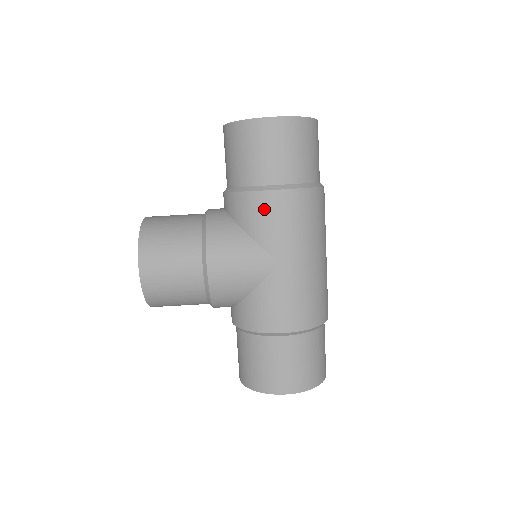
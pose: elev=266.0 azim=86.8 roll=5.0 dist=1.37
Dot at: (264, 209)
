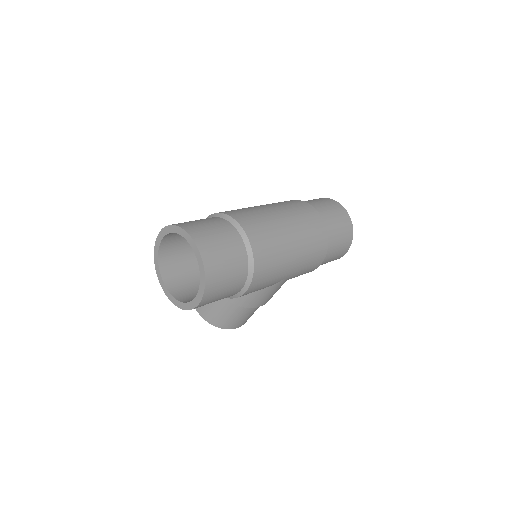
Dot at: occluded
